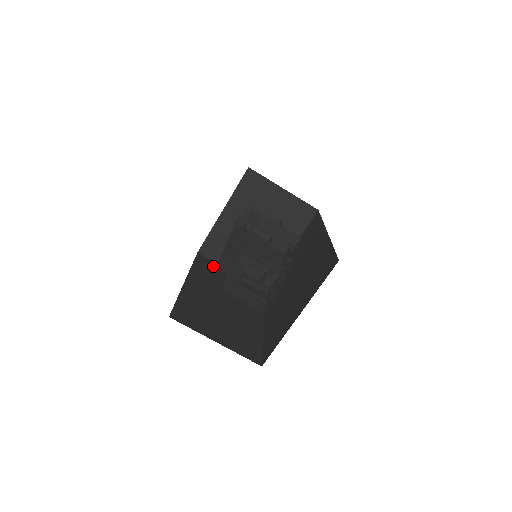
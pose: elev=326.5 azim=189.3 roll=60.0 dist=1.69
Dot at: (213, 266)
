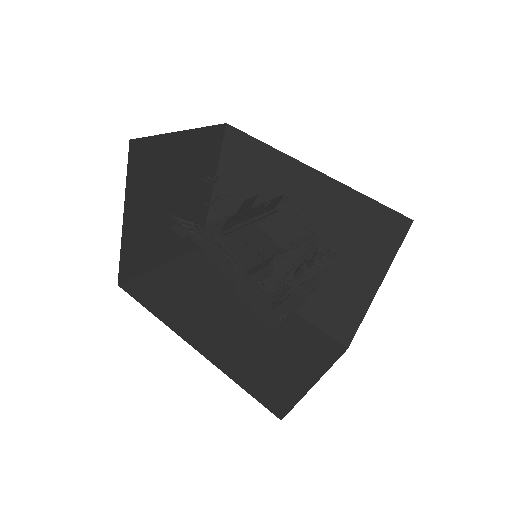
Dot at: (152, 283)
